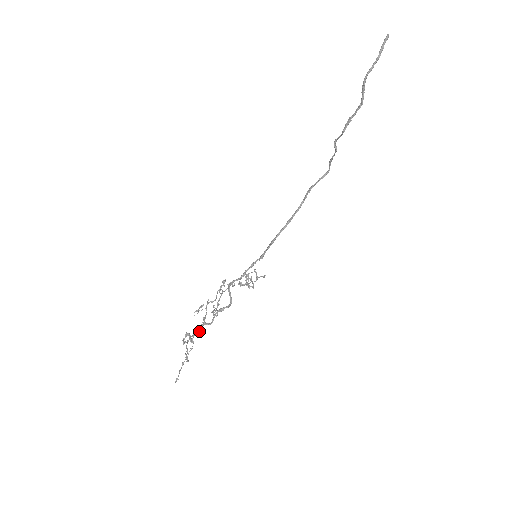
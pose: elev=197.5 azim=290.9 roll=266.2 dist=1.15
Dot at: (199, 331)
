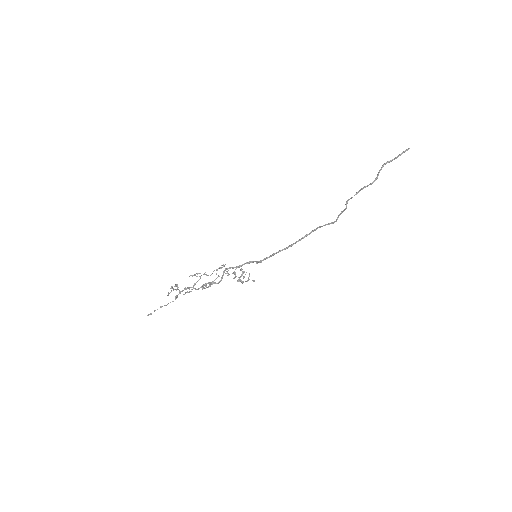
Dot at: occluded
